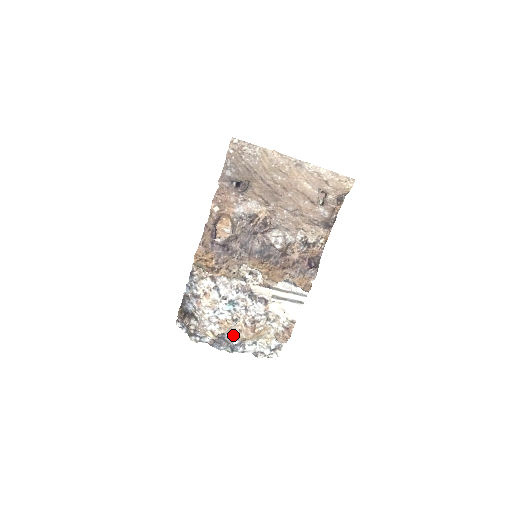
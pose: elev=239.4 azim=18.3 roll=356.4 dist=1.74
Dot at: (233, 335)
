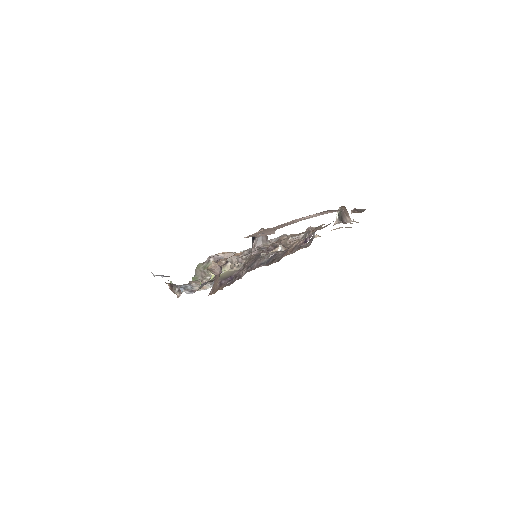
Dot at: occluded
